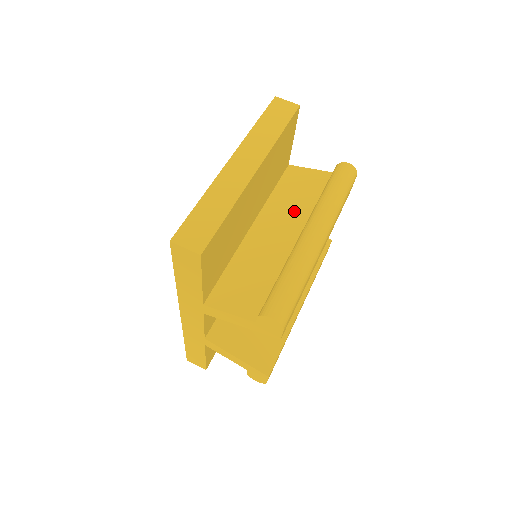
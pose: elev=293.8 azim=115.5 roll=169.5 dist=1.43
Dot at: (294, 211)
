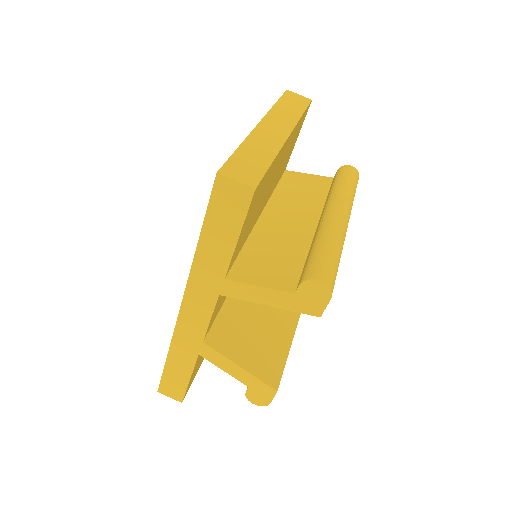
Dot at: (304, 203)
